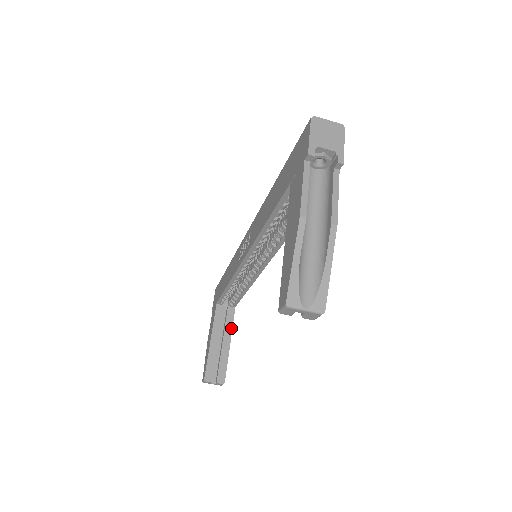
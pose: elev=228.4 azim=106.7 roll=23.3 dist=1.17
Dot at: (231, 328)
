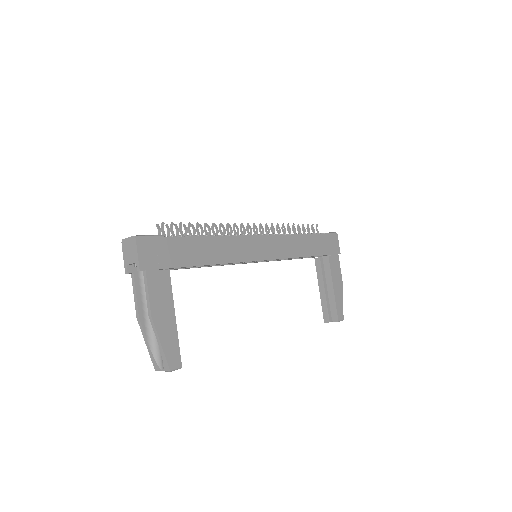
Dot at: (330, 275)
